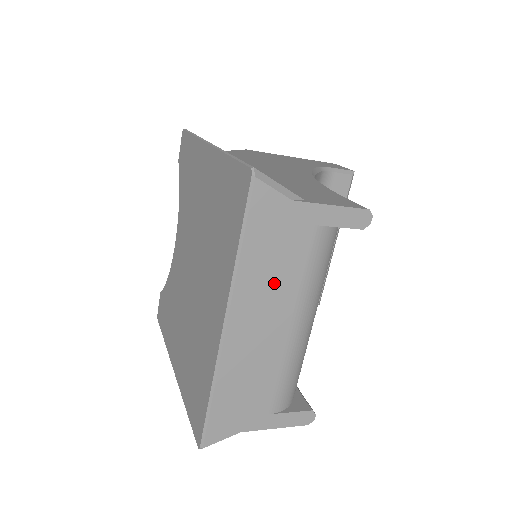
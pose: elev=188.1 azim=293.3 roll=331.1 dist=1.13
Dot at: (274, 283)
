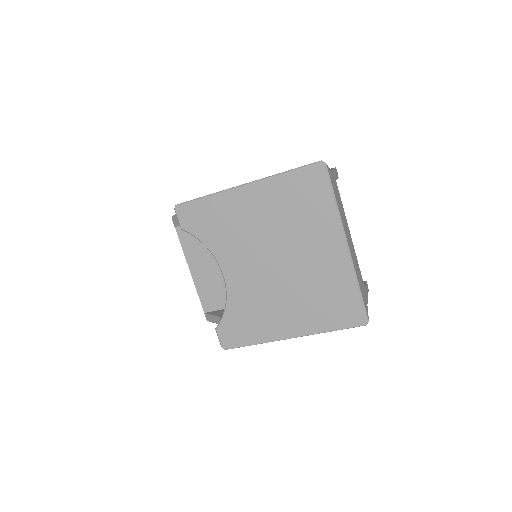
Dot at: (343, 215)
